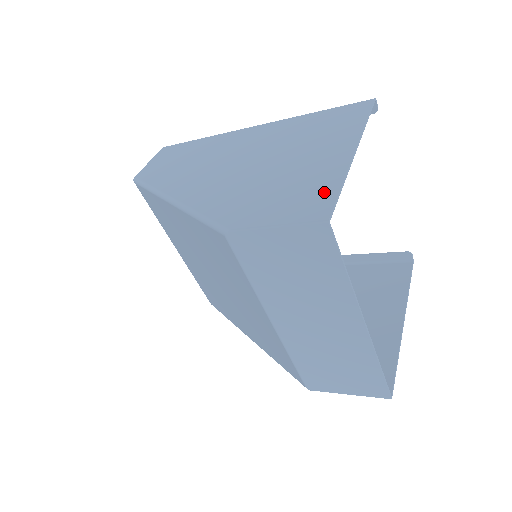
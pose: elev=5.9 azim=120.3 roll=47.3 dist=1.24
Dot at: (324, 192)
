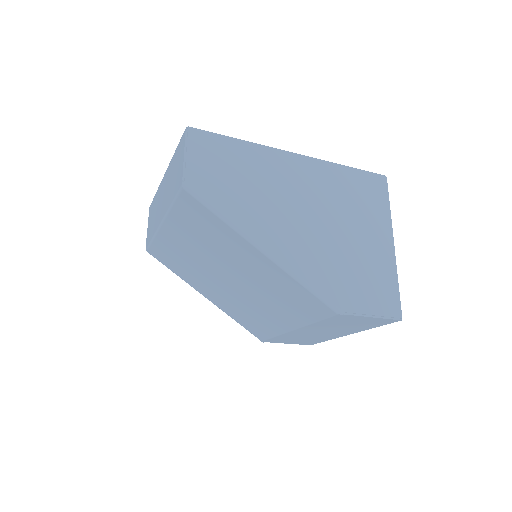
Dot at: (391, 289)
